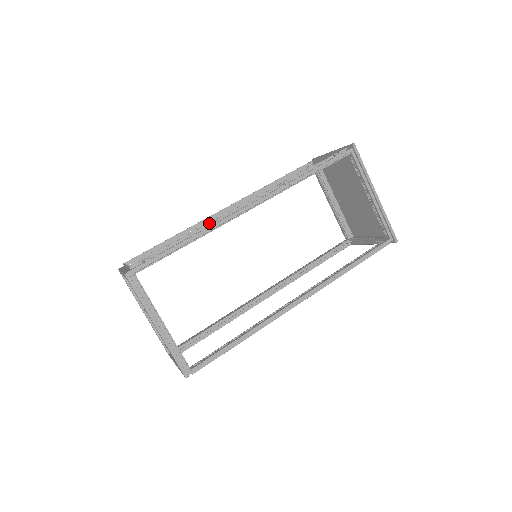
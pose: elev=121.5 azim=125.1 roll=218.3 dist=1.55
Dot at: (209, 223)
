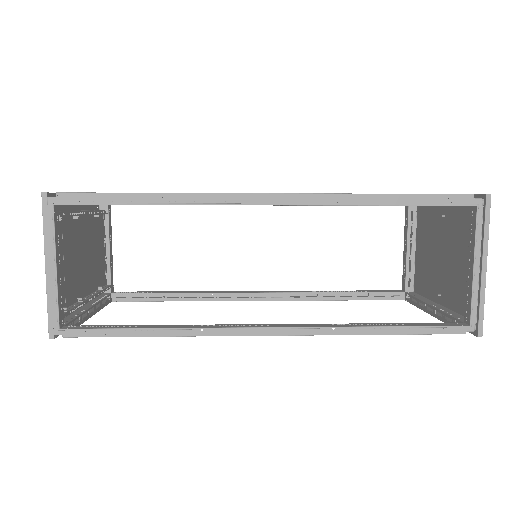
Dot at: occluded
